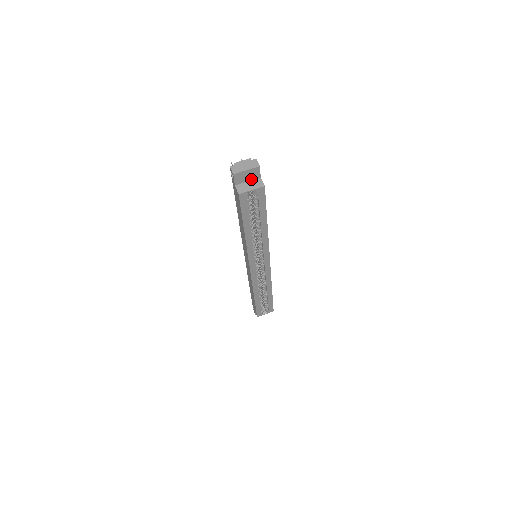
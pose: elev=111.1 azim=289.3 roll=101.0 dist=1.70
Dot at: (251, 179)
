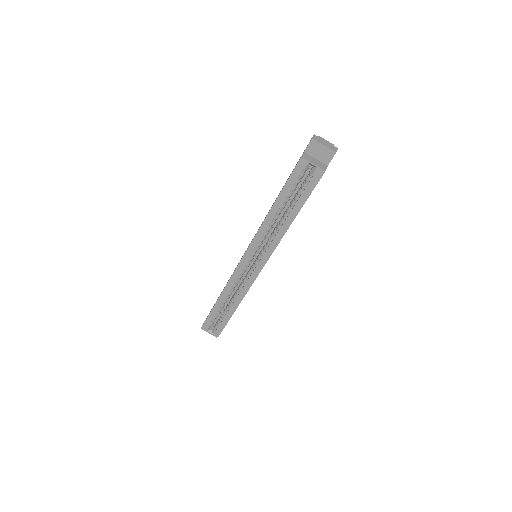
Dot at: (320, 159)
